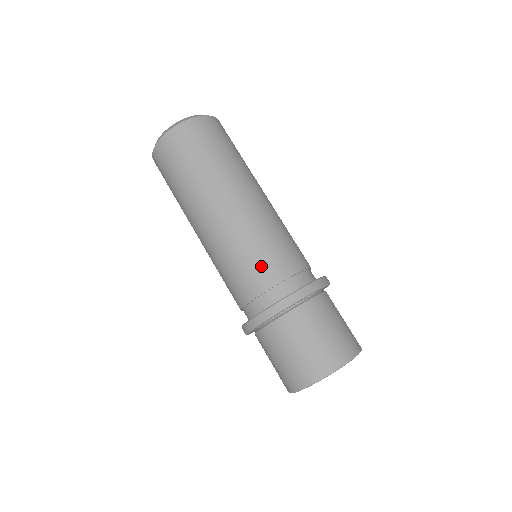
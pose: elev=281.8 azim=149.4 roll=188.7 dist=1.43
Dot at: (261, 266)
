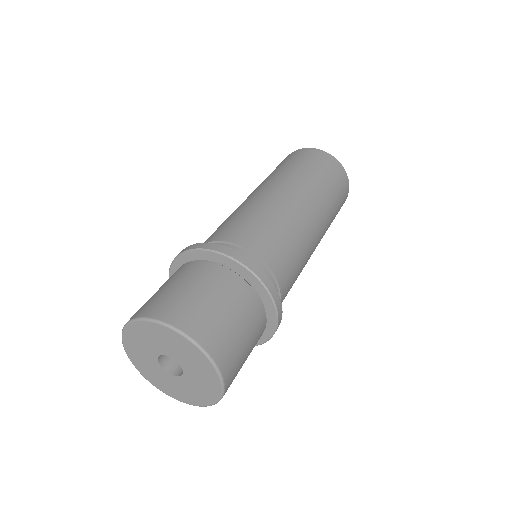
Dot at: (247, 228)
